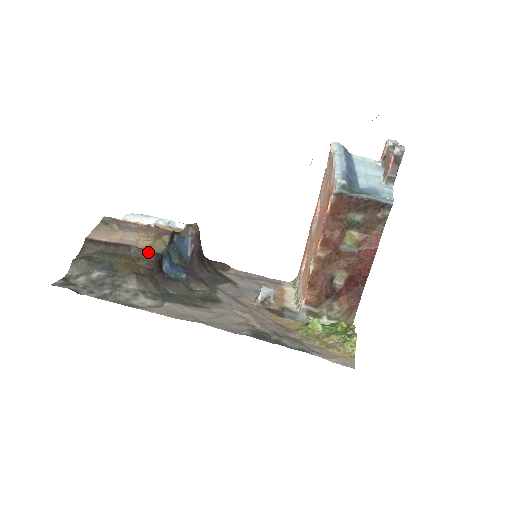
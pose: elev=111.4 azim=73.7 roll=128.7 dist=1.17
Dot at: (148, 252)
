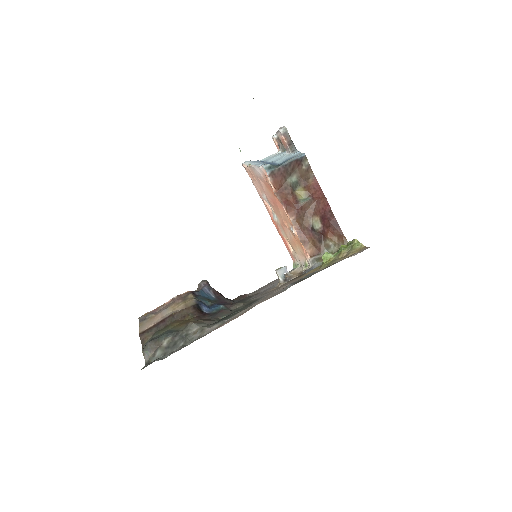
Dot at: (187, 309)
